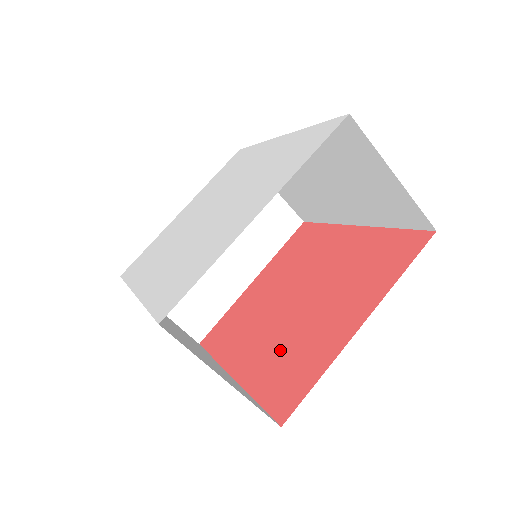
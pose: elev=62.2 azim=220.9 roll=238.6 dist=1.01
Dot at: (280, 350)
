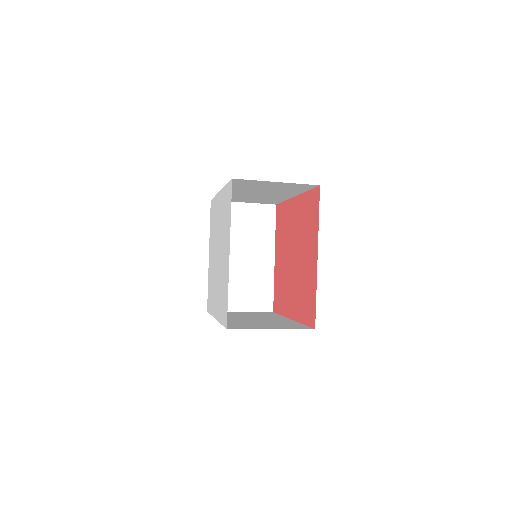
Dot at: (300, 292)
